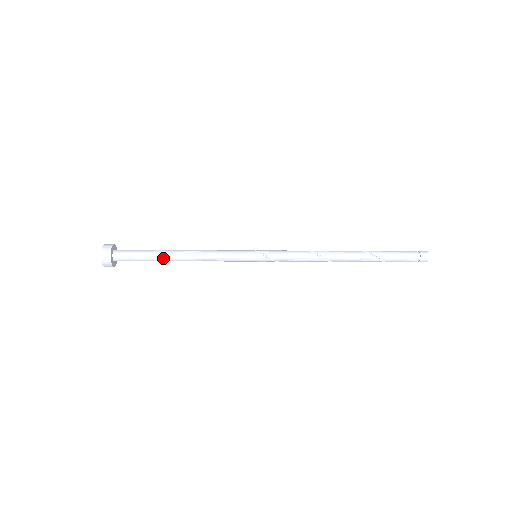
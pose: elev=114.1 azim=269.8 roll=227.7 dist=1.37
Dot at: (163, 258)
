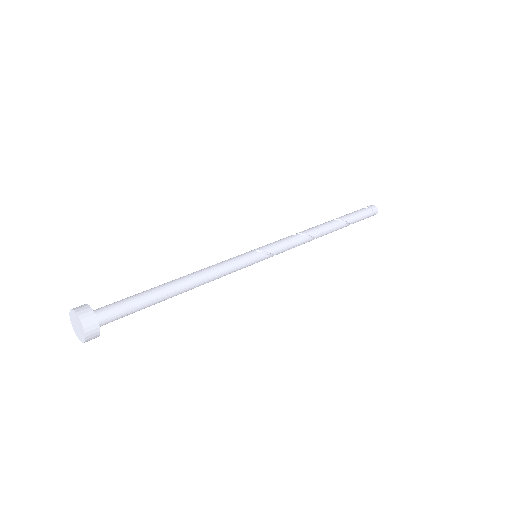
Dot at: (164, 299)
